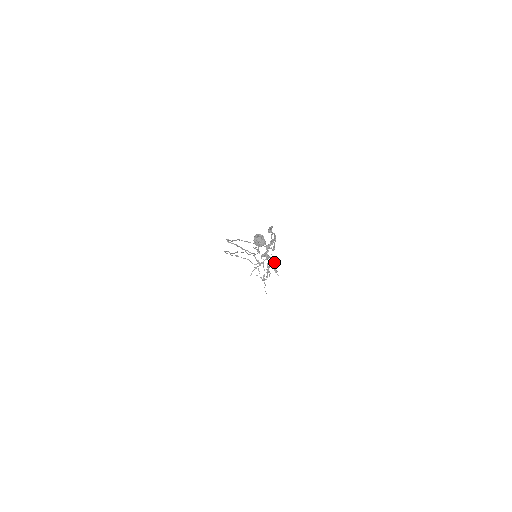
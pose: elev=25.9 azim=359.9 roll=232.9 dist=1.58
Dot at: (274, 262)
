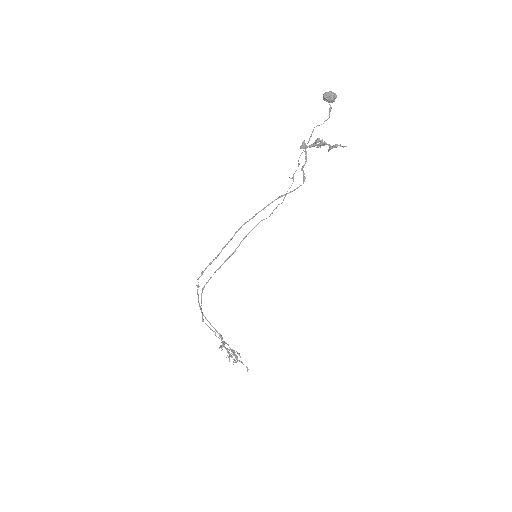
Dot at: (333, 145)
